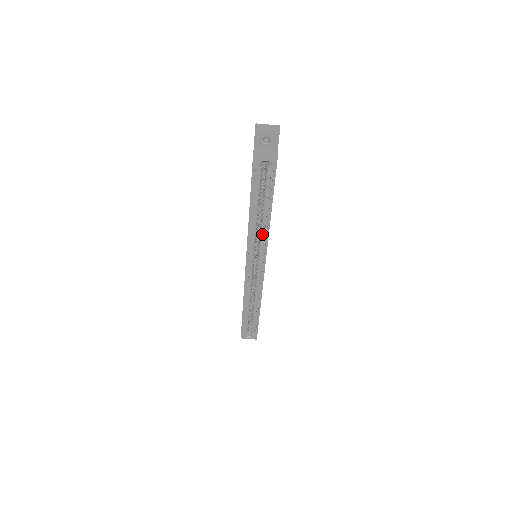
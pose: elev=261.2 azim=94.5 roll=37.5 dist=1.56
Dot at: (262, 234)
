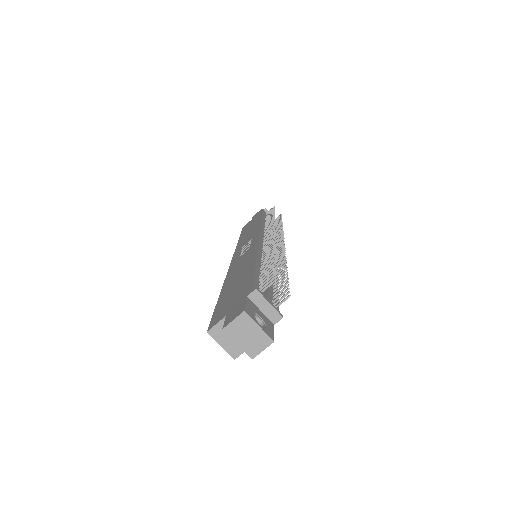
Dot at: occluded
